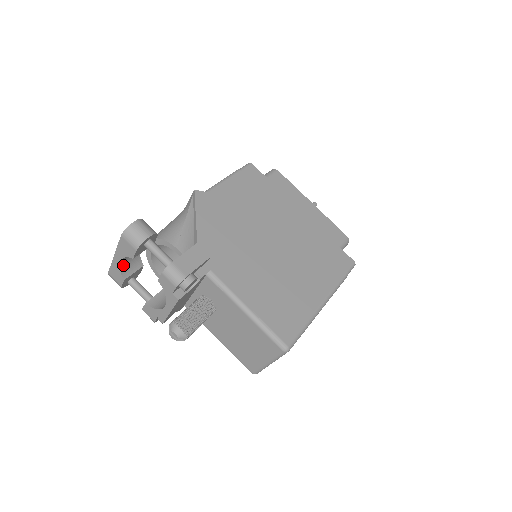
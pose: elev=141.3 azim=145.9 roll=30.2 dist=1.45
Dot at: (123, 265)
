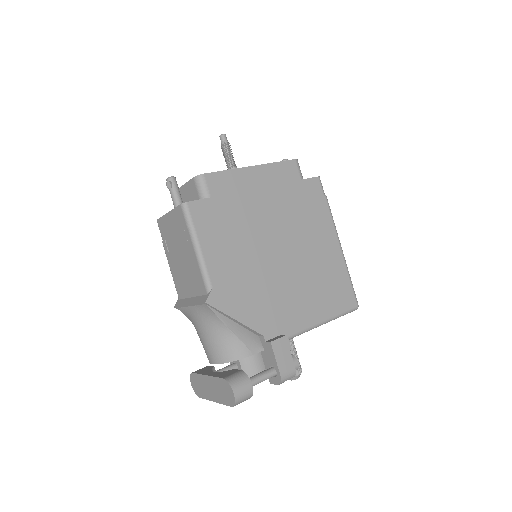
Dot at: occluded
